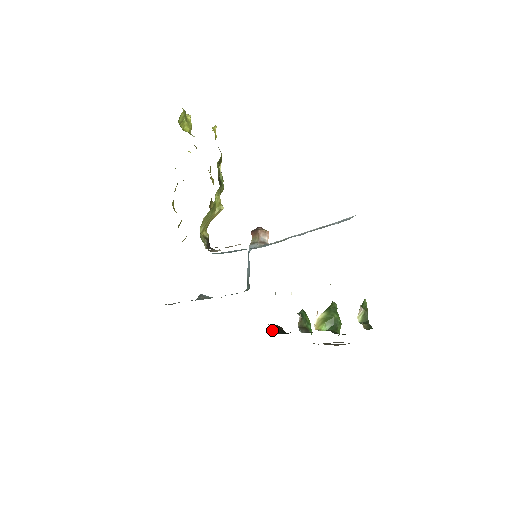
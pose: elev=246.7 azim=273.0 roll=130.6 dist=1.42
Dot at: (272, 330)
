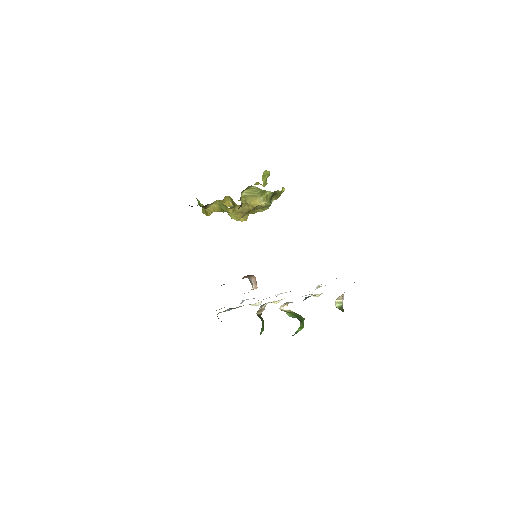
Dot at: occluded
